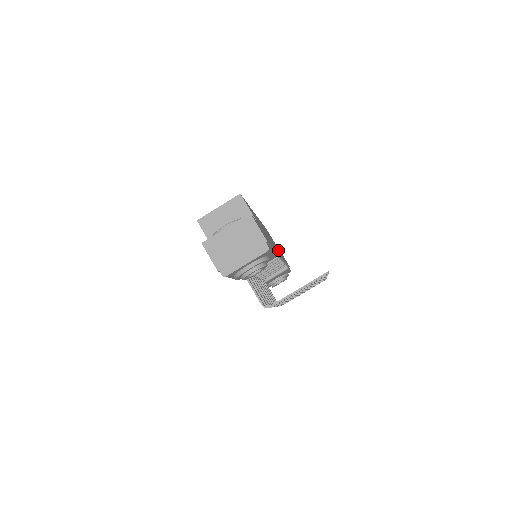
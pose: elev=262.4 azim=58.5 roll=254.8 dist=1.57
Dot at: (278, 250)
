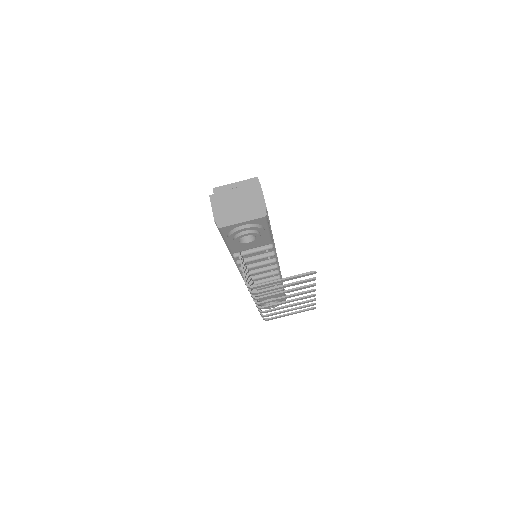
Dot at: occluded
